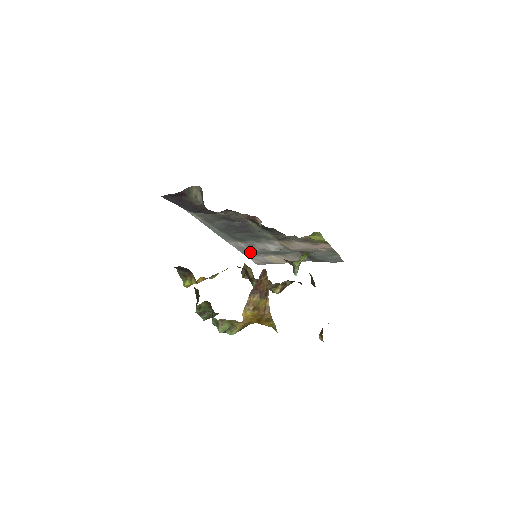
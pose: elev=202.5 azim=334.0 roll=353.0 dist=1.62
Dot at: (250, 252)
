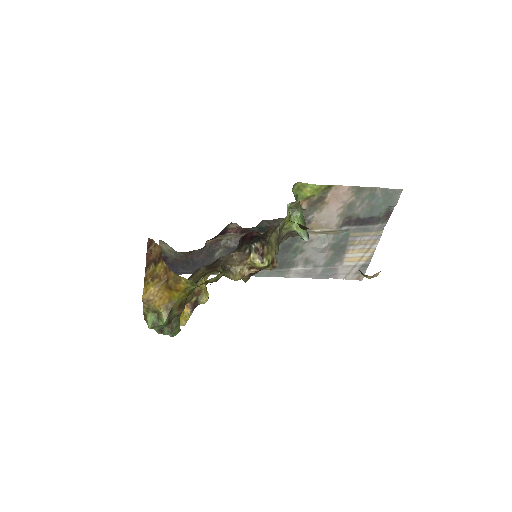
Dot at: (323, 271)
